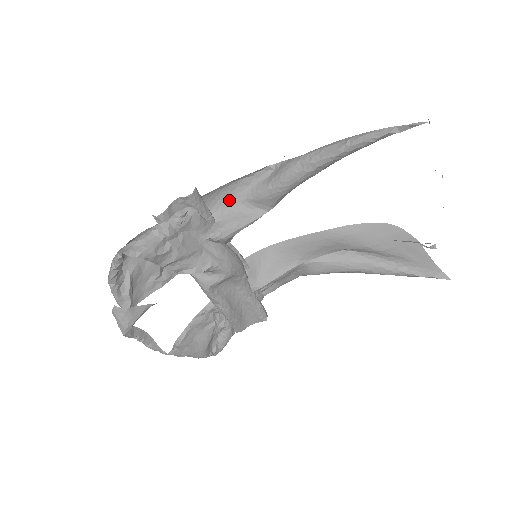
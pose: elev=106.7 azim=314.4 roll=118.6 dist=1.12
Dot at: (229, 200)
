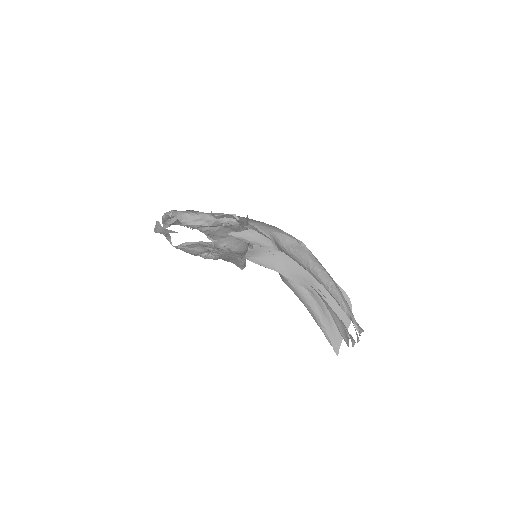
Dot at: (265, 228)
